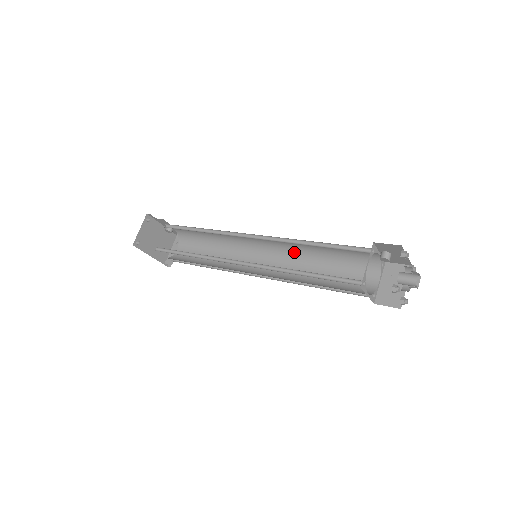
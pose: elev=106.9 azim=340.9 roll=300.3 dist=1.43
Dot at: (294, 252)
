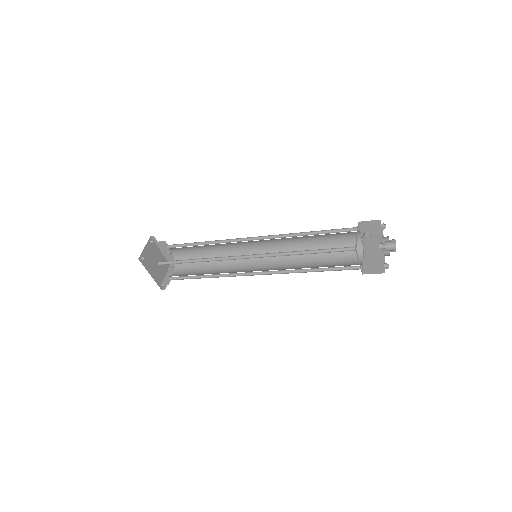
Dot at: occluded
